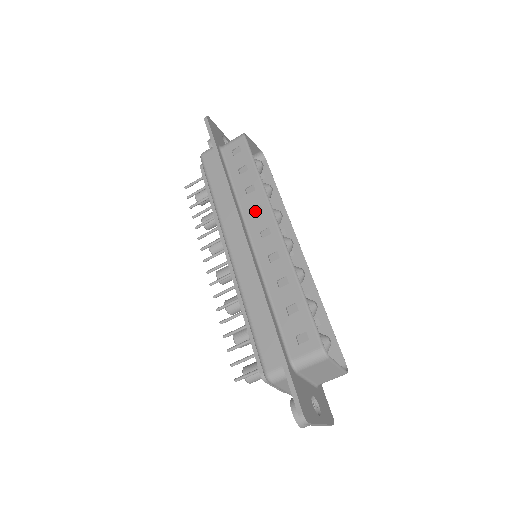
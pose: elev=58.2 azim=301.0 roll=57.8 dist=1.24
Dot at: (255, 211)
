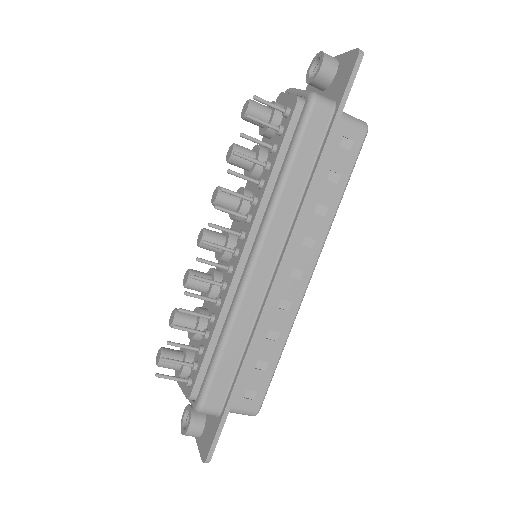
Dot at: (306, 239)
